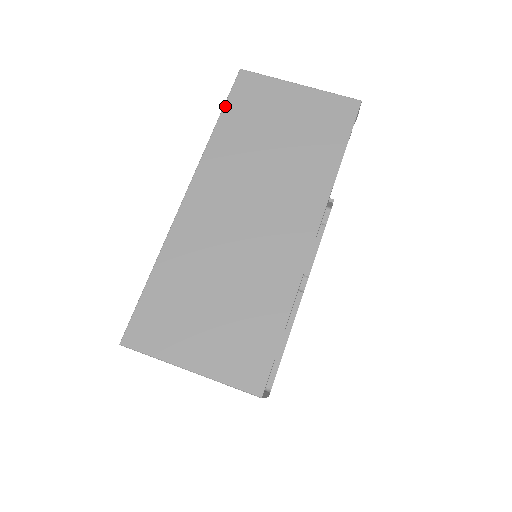
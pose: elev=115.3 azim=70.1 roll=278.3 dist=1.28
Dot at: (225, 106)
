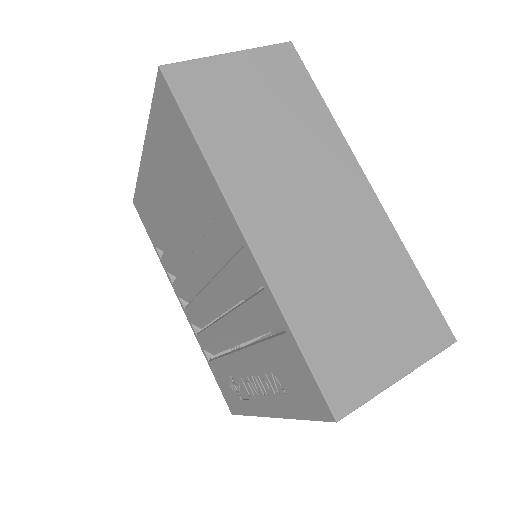
Dot at: (186, 116)
